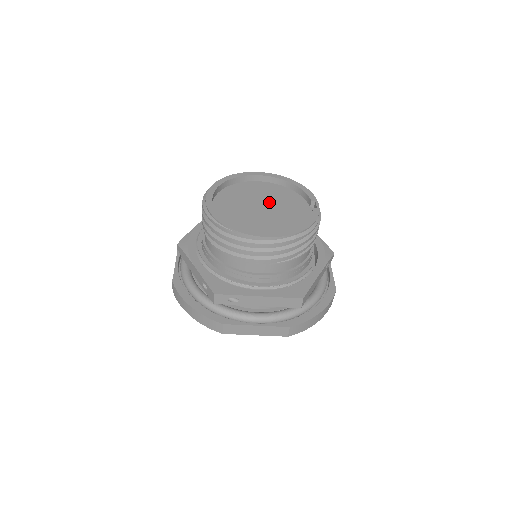
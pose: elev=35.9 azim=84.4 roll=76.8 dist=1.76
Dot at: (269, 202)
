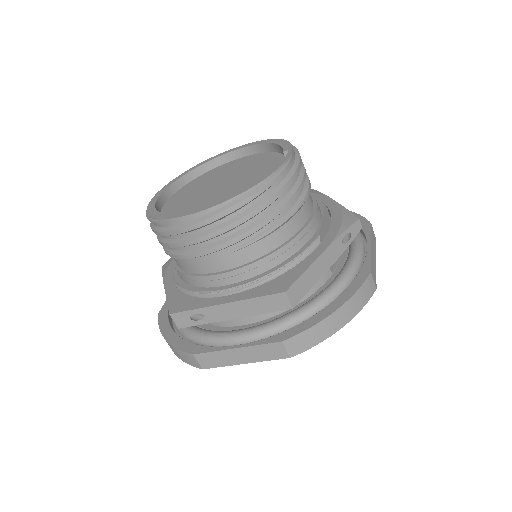
Dot at: (235, 176)
